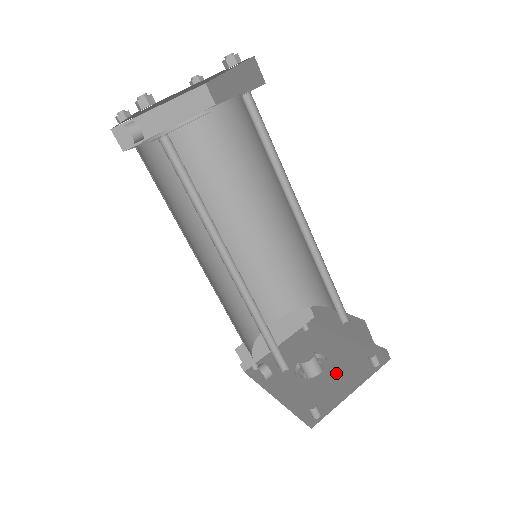
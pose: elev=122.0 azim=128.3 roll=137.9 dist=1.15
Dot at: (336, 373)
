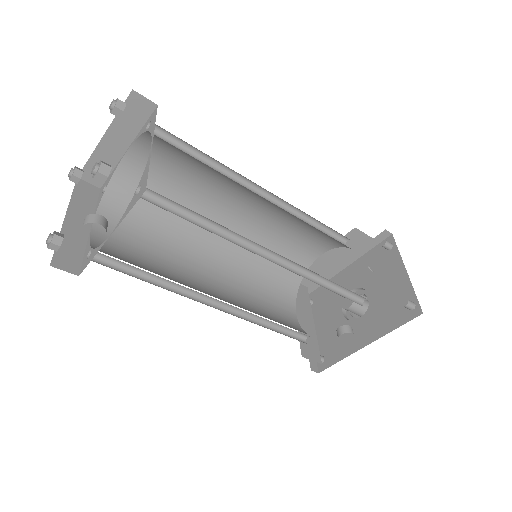
Dot at: (378, 282)
